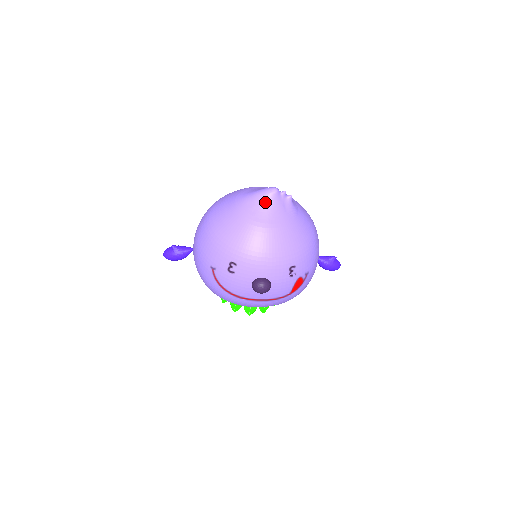
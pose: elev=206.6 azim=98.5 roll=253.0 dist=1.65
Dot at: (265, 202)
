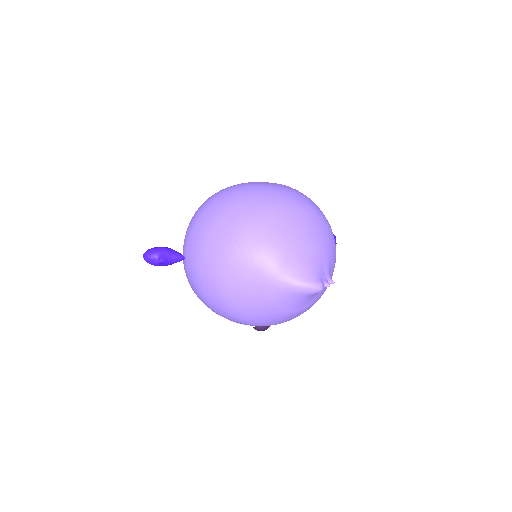
Dot at: (302, 298)
